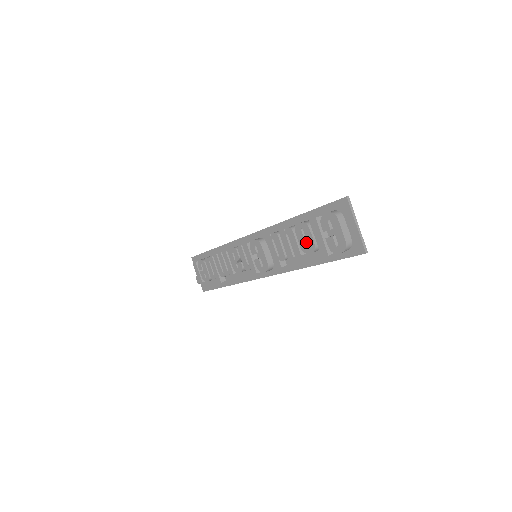
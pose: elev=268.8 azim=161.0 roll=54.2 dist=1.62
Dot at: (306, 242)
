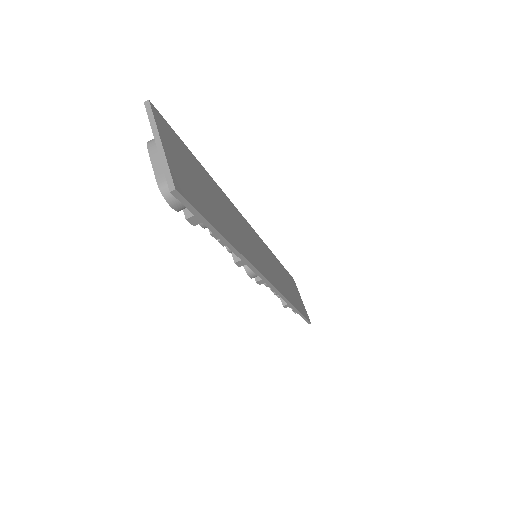
Dot at: occluded
